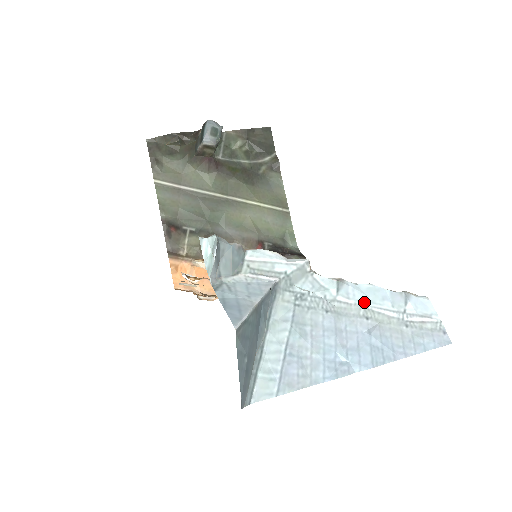
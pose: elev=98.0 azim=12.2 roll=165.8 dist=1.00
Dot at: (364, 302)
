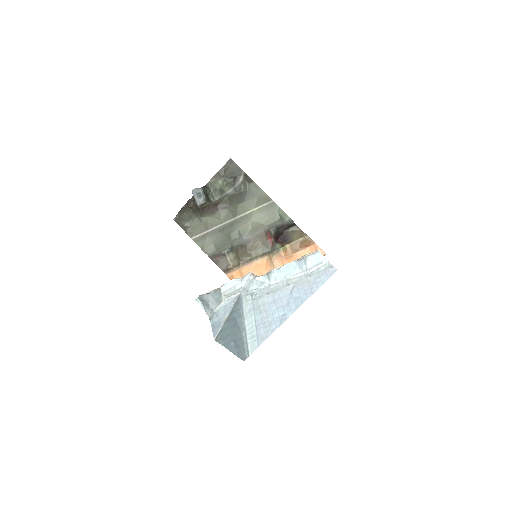
Dot at: (284, 277)
